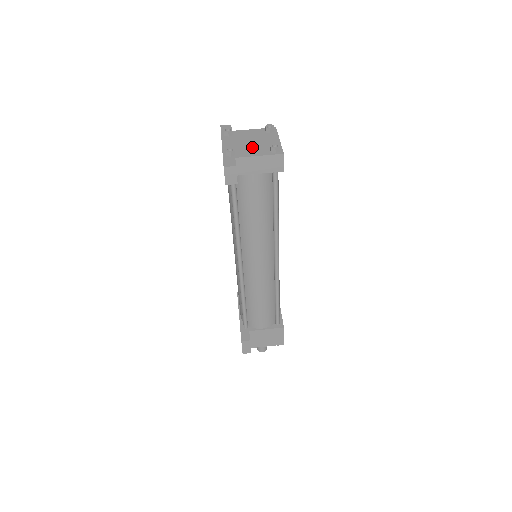
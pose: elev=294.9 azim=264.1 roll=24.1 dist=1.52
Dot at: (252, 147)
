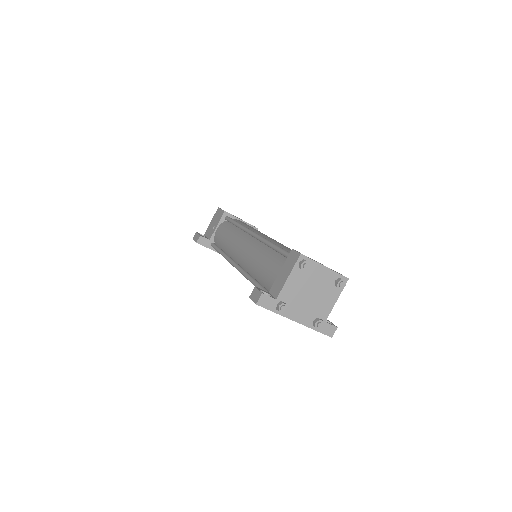
Dot at: (320, 299)
